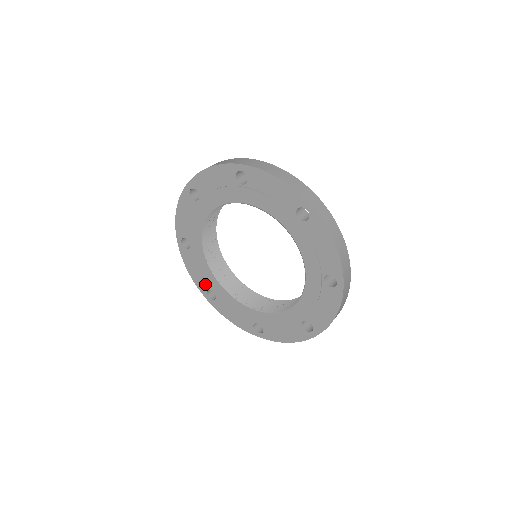
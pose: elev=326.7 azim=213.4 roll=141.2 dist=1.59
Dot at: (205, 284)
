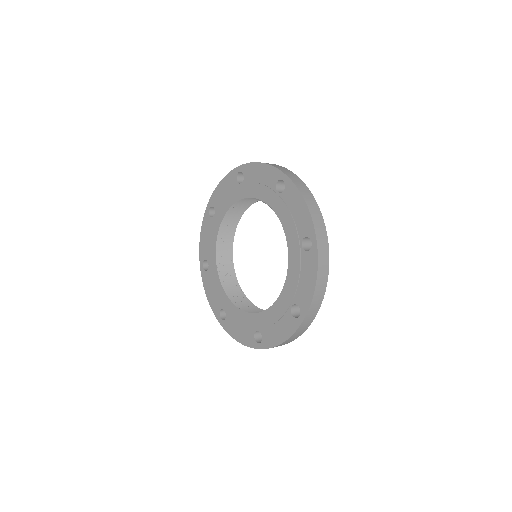
Dot at: (249, 333)
